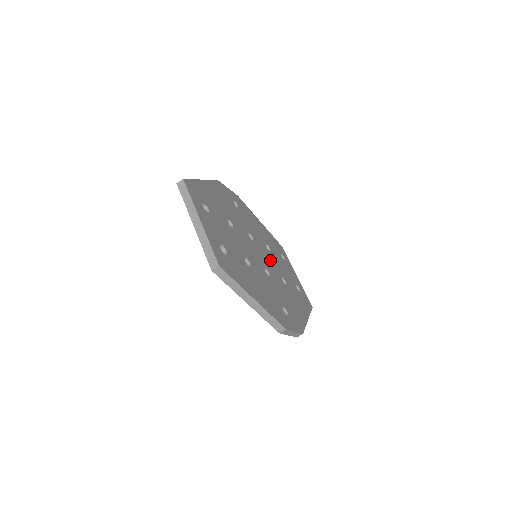
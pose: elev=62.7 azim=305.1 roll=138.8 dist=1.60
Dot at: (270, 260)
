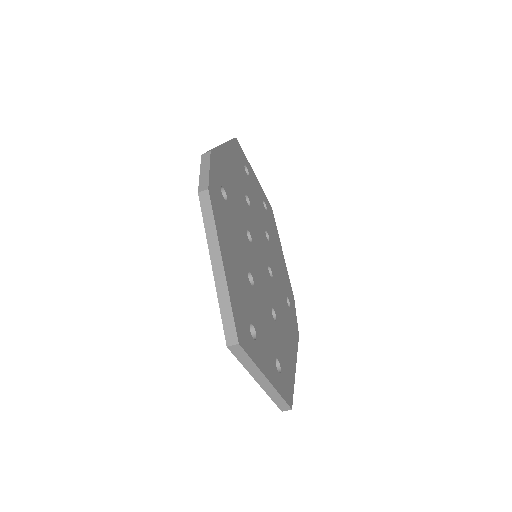
Dot at: (258, 229)
